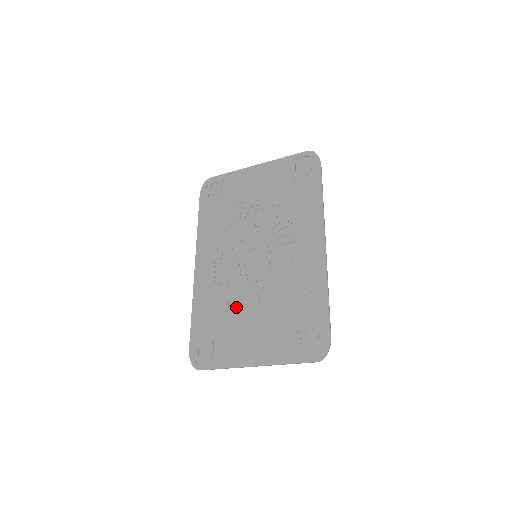
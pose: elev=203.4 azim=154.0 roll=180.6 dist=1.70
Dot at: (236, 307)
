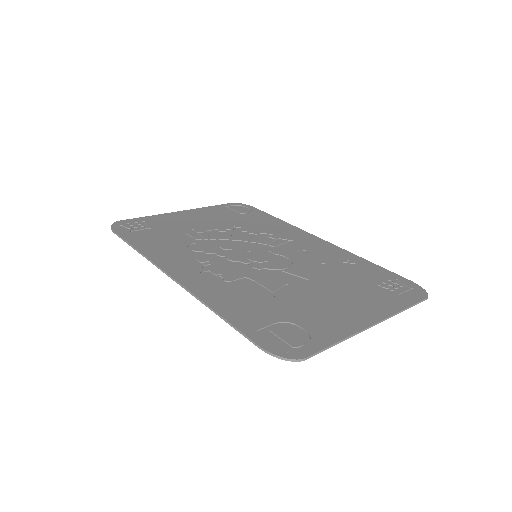
Dot at: (282, 290)
